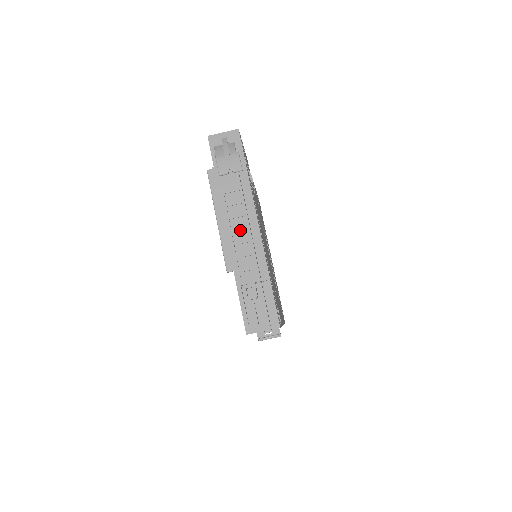
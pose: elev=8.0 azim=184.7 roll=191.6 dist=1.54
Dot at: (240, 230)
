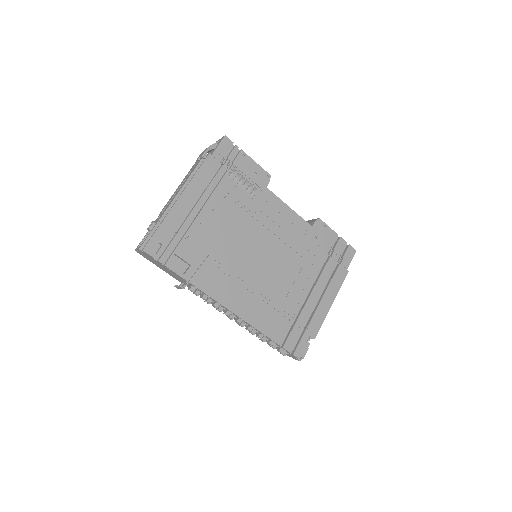
Dot at: occluded
